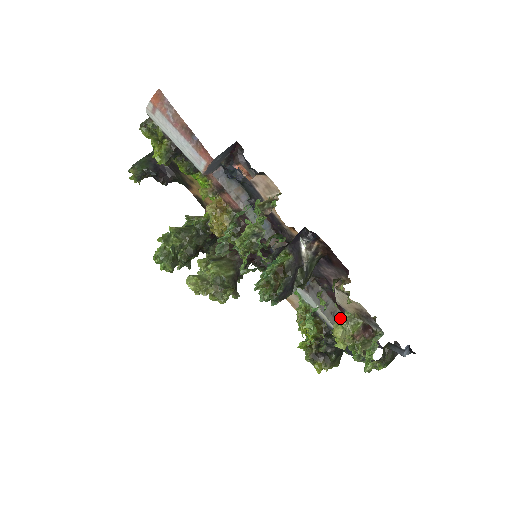
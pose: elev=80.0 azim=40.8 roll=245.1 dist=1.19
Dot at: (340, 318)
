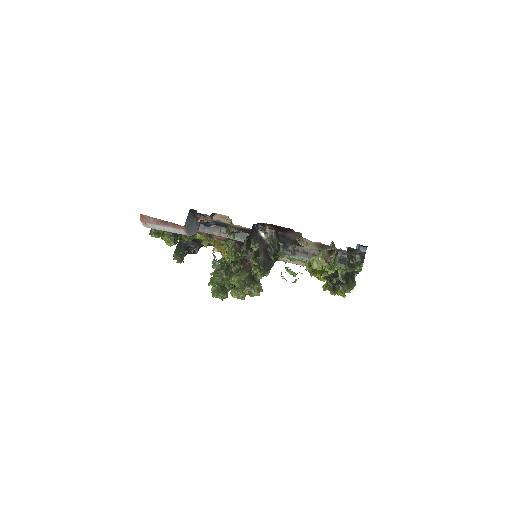
Dot at: occluded
